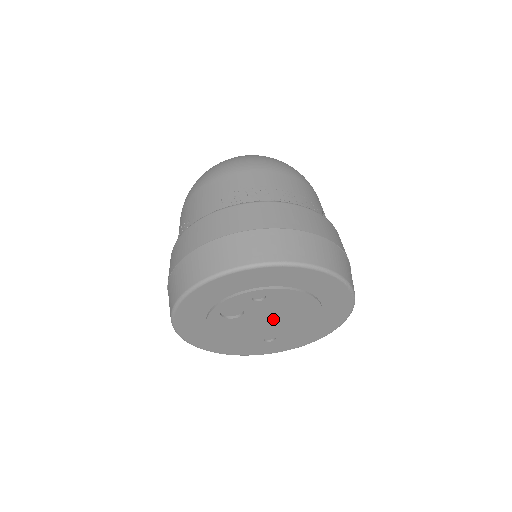
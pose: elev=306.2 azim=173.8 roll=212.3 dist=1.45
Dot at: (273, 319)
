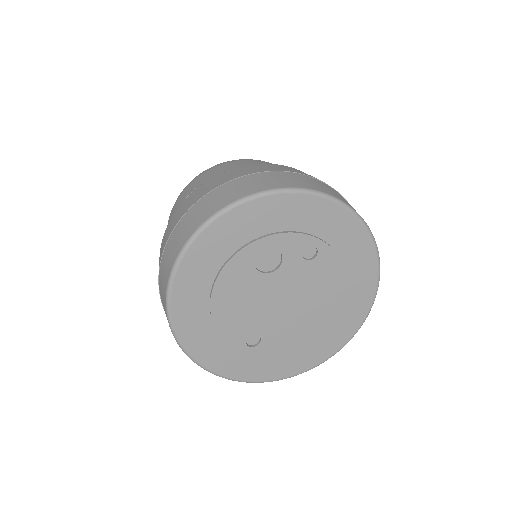
Dot at: (288, 302)
